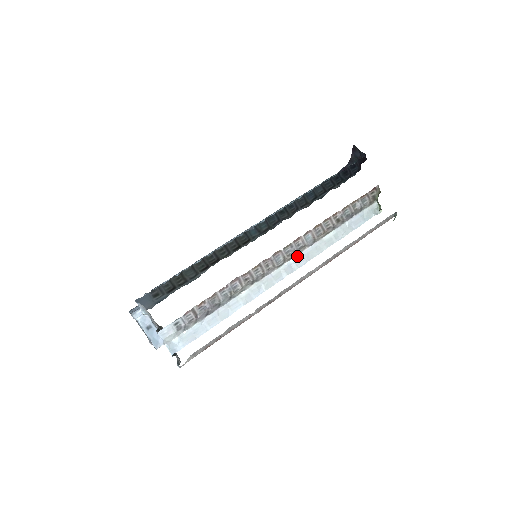
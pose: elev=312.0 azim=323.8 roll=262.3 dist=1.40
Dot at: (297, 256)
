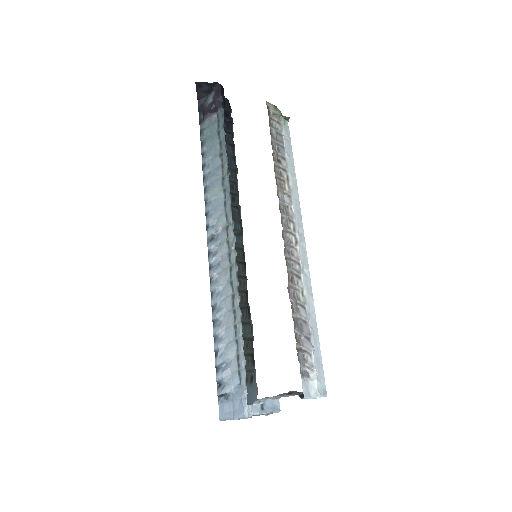
Dot at: (295, 221)
